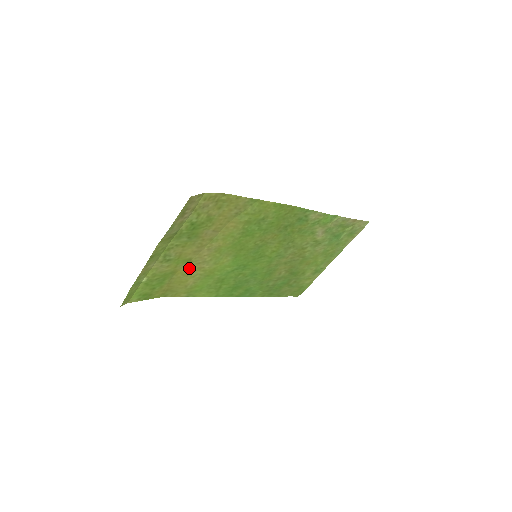
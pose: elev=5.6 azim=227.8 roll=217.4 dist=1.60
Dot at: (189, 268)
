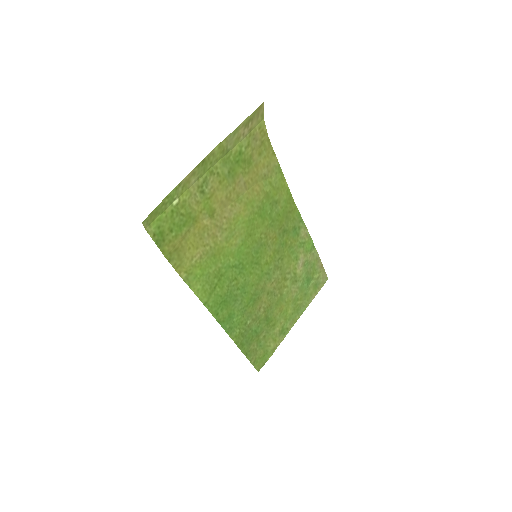
Dot at: (207, 227)
